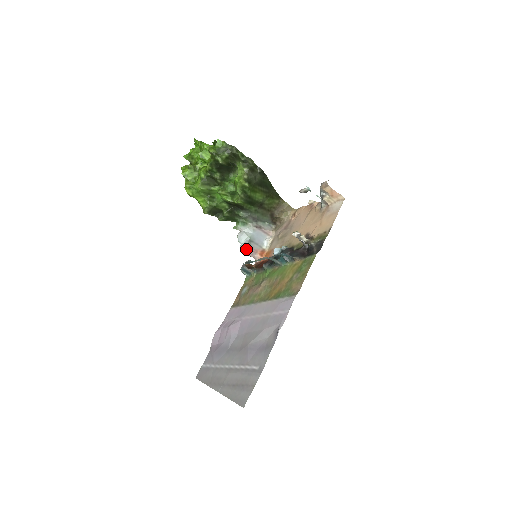
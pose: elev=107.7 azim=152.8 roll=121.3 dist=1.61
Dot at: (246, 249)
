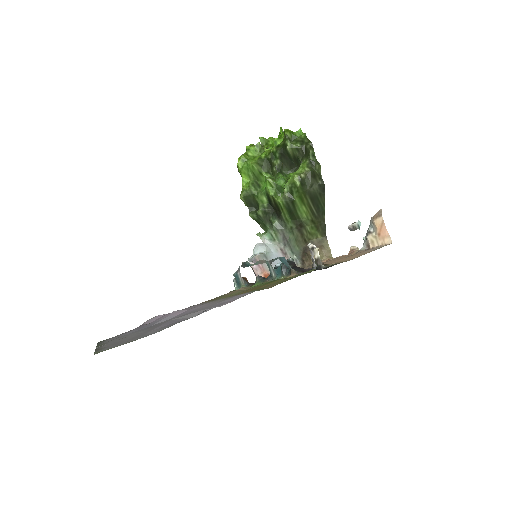
Dot at: (255, 260)
